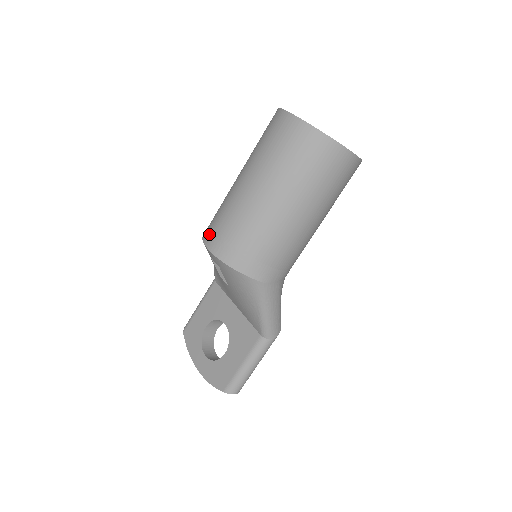
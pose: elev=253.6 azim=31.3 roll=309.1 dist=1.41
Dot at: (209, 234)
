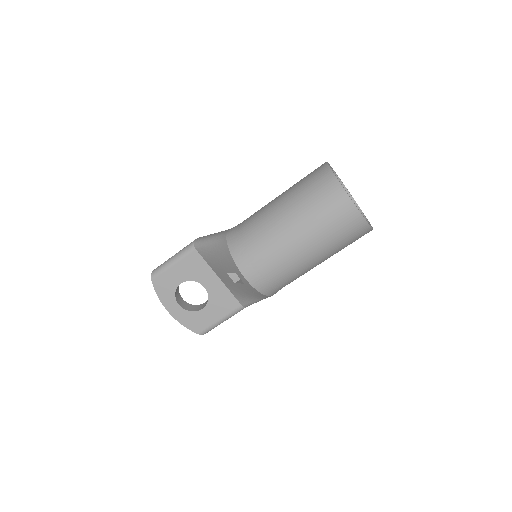
Dot at: (247, 265)
